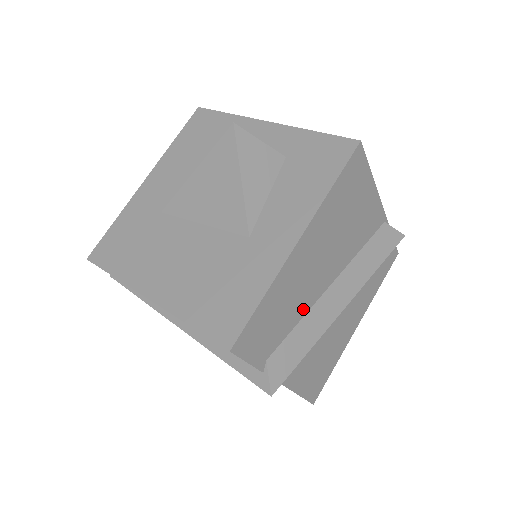
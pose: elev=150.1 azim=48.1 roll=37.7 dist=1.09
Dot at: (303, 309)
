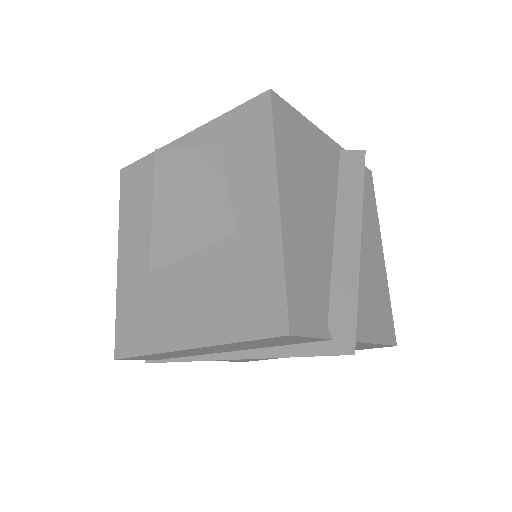
Dot at: (326, 263)
